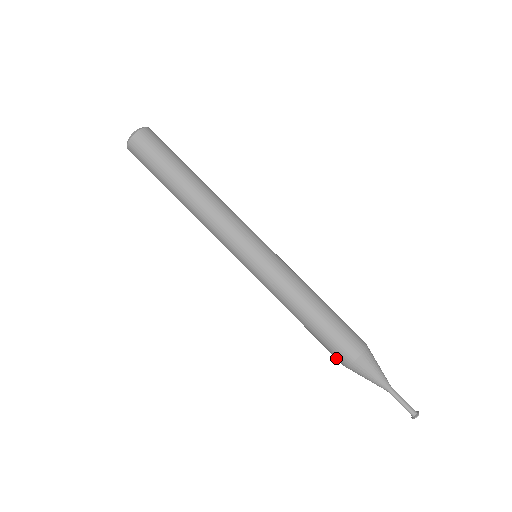
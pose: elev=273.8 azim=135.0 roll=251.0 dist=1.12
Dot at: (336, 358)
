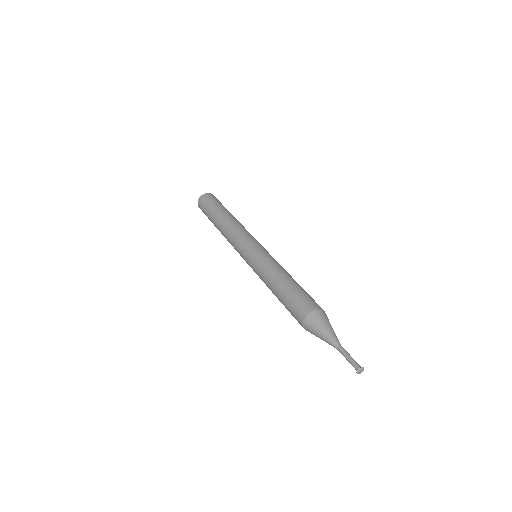
Dot at: (298, 315)
